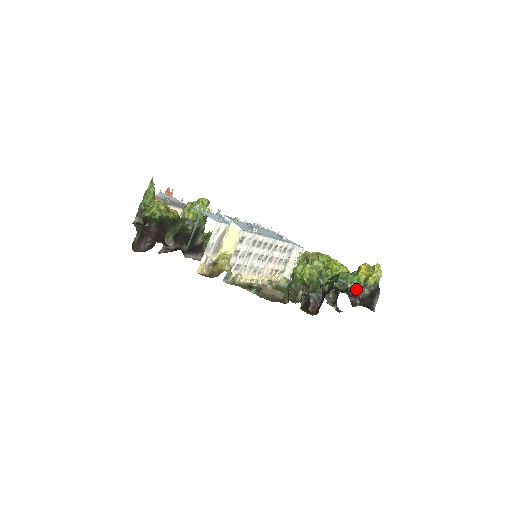
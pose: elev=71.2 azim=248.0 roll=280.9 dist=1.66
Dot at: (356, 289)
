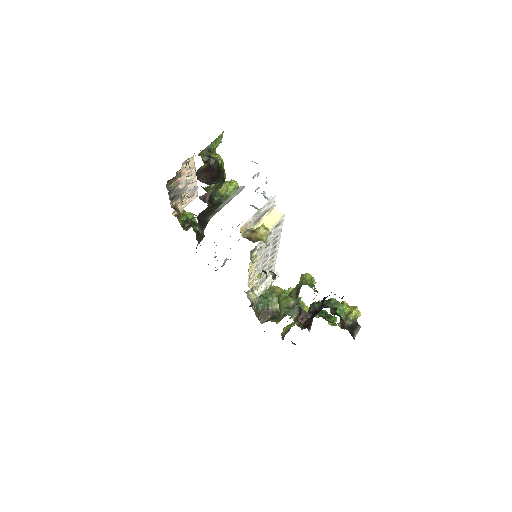
Dot at: (342, 317)
